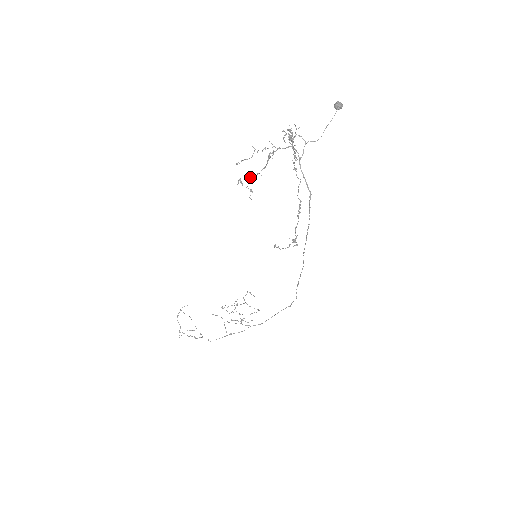
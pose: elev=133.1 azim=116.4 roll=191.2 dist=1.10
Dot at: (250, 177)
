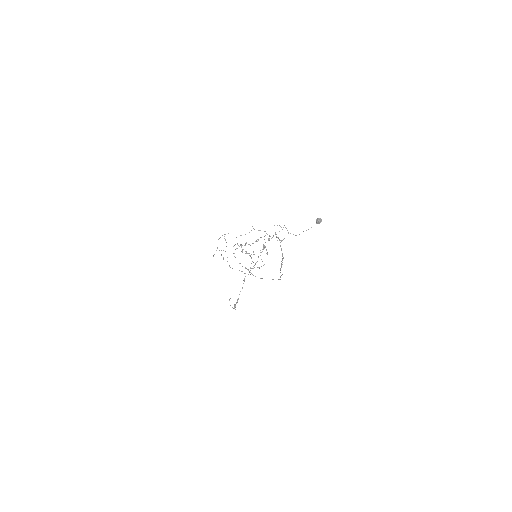
Dot at: occluded
